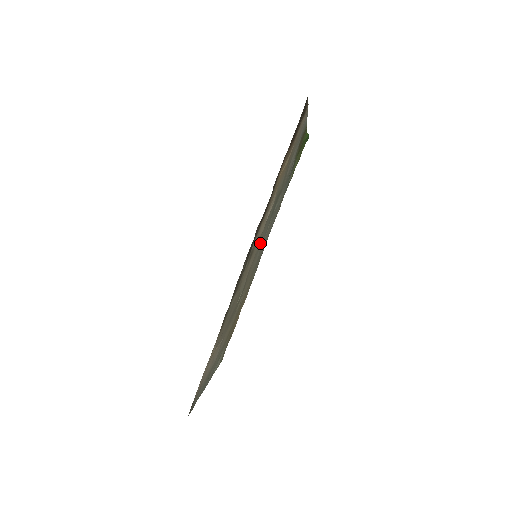
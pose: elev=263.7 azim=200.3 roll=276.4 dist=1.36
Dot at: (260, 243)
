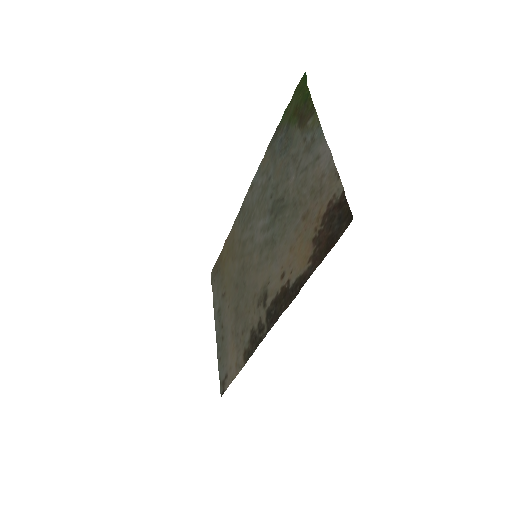
Dot at: (261, 250)
